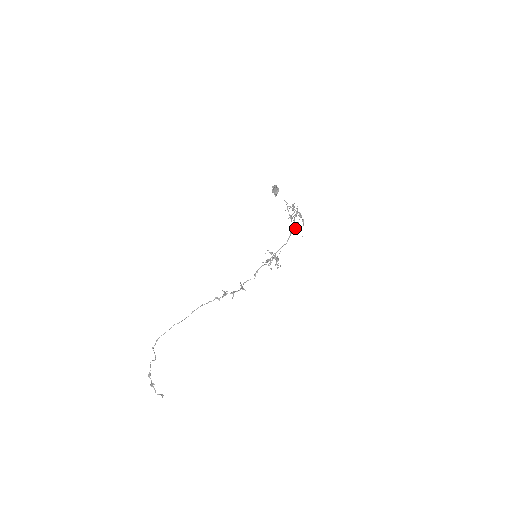
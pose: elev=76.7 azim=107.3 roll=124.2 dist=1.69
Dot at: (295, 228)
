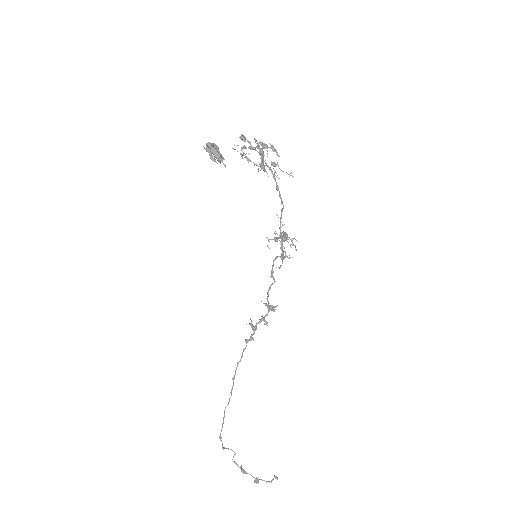
Dot at: occluded
